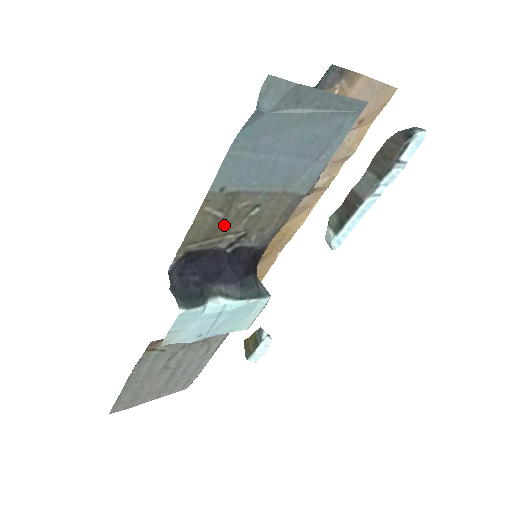
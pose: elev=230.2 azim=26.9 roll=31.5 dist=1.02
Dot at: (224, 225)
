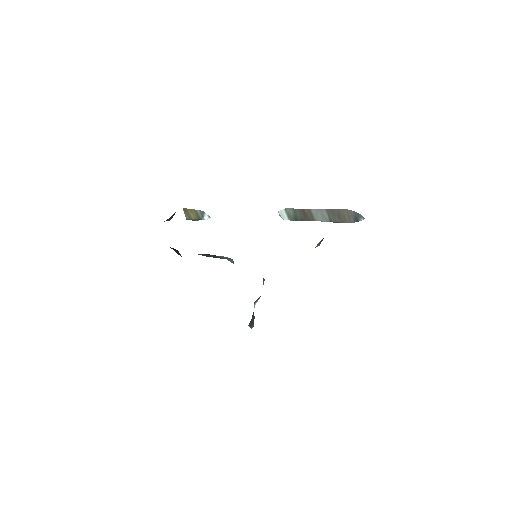
Dot at: occluded
